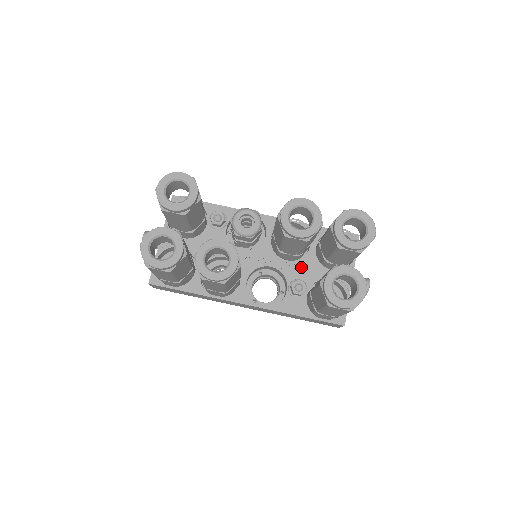
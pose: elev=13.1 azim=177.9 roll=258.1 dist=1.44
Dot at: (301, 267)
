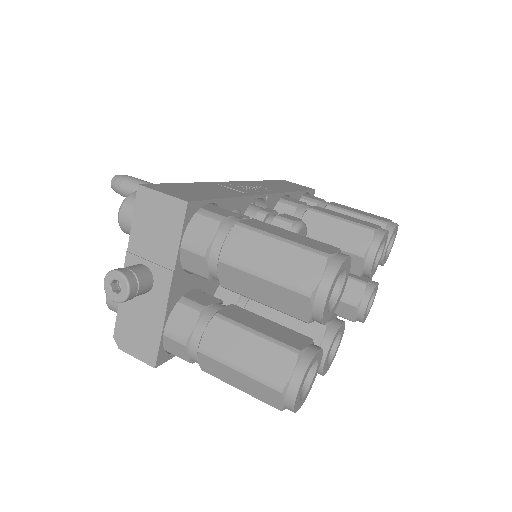
Dot at: occluded
